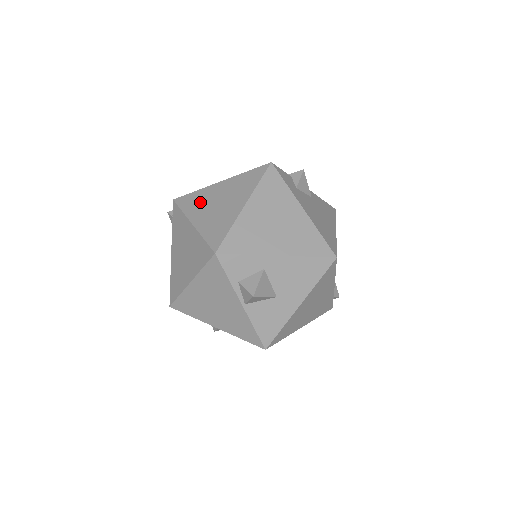
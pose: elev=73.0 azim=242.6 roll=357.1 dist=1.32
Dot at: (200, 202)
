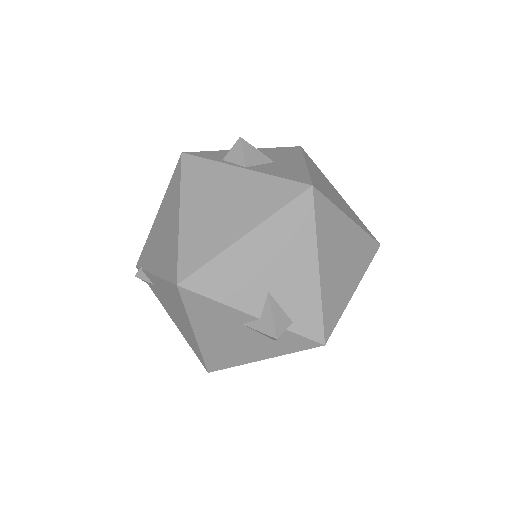
Dot at: occluded
